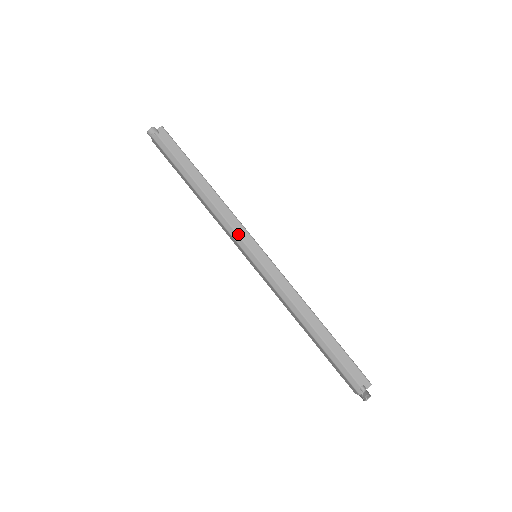
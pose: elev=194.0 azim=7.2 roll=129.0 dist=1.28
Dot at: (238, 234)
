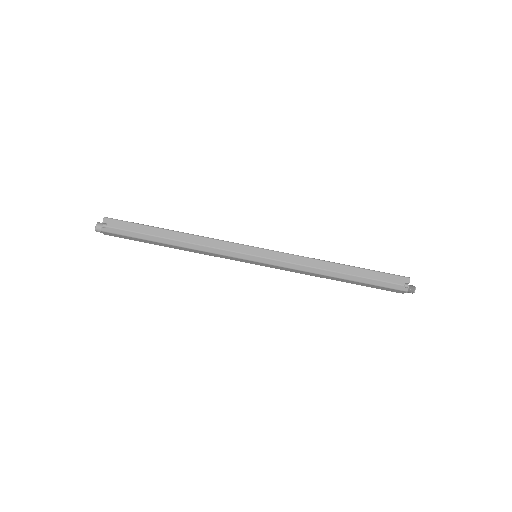
Dot at: (231, 251)
